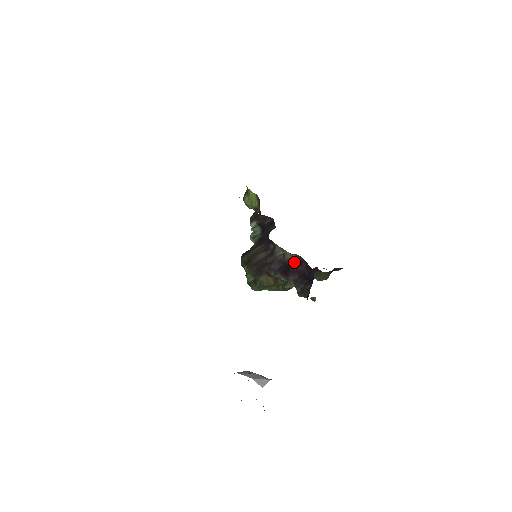
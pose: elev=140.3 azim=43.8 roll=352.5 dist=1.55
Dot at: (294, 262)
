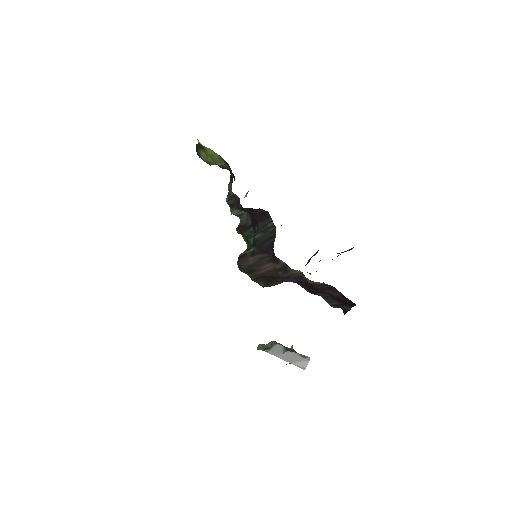
Dot at: (322, 288)
